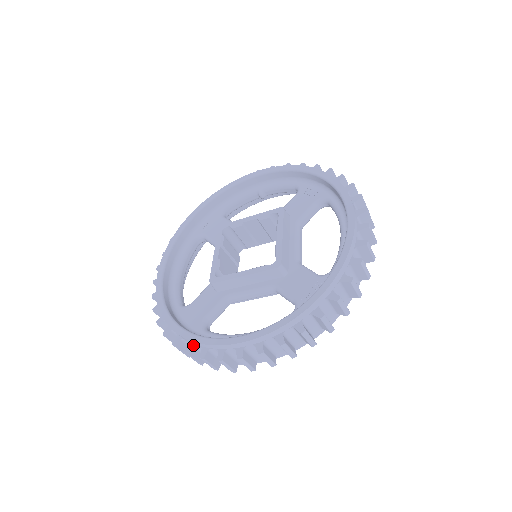
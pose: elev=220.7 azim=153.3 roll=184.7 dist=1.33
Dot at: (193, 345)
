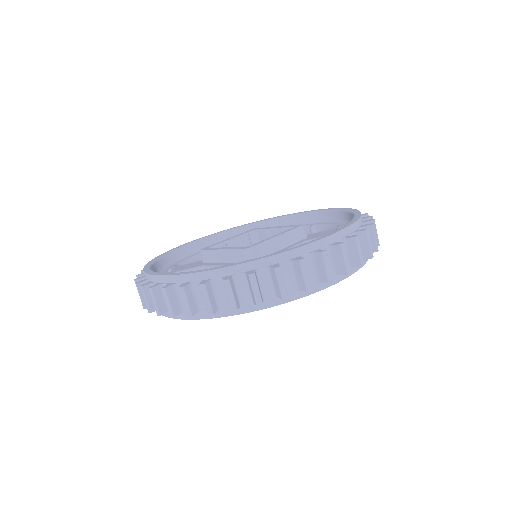
Dot at: (144, 277)
